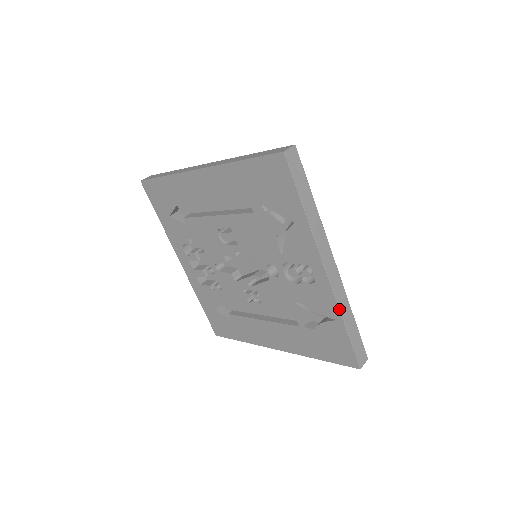
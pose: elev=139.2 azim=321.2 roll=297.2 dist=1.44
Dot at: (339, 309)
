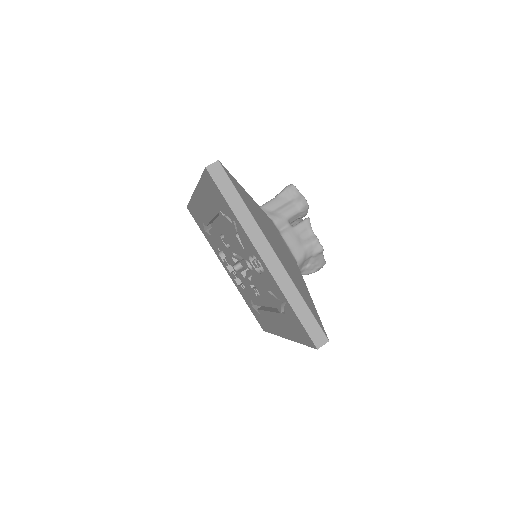
Dot at: (282, 292)
